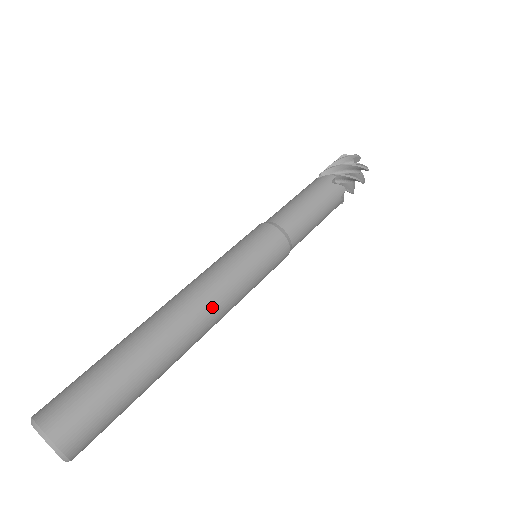
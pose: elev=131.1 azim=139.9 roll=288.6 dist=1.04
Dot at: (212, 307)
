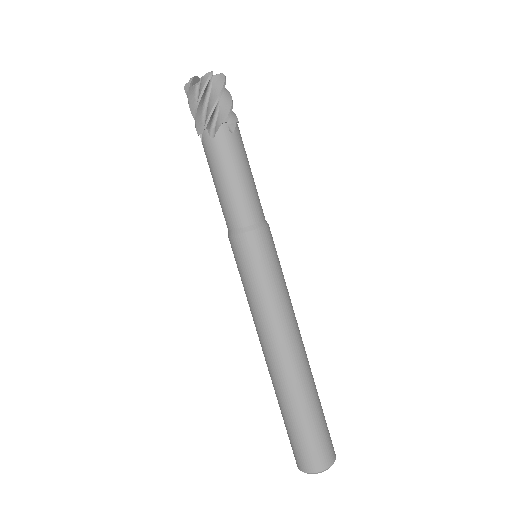
Dot at: (282, 332)
